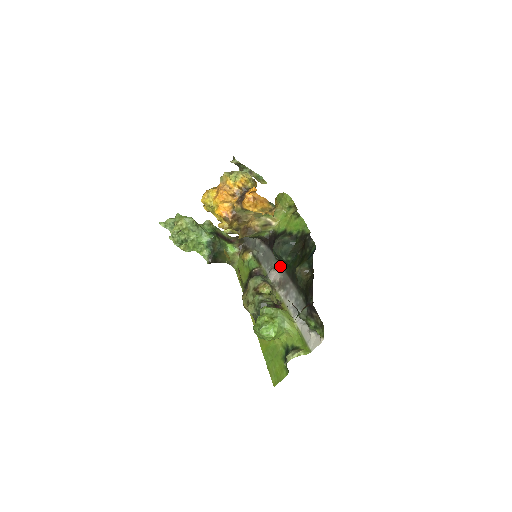
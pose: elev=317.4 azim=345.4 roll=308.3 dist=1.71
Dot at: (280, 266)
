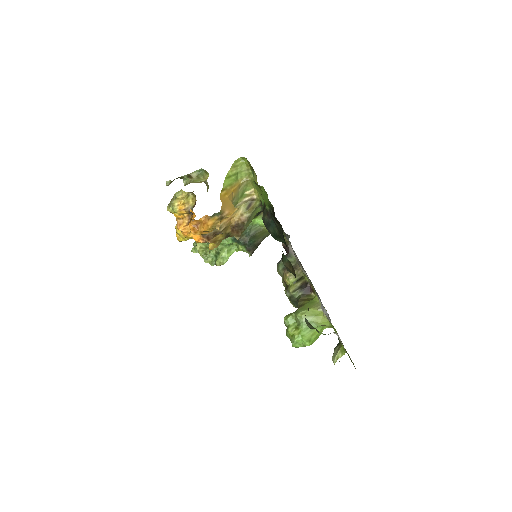
Dot at: occluded
